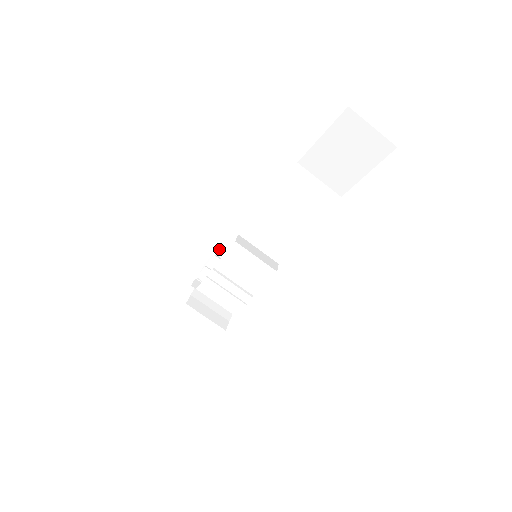
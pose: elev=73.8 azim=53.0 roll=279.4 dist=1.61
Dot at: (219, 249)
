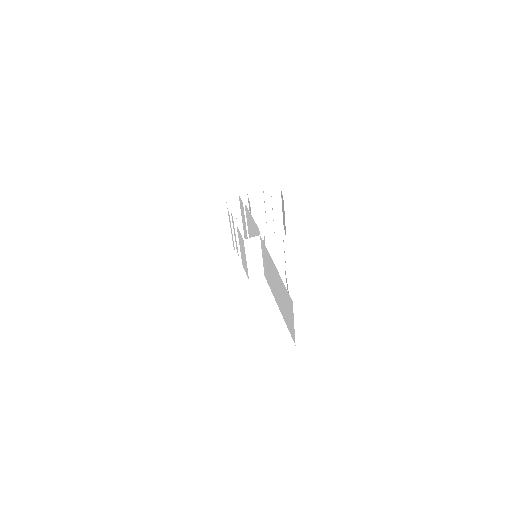
Dot at: occluded
